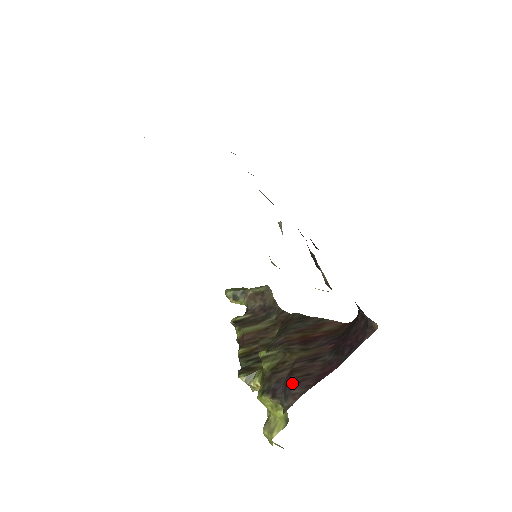
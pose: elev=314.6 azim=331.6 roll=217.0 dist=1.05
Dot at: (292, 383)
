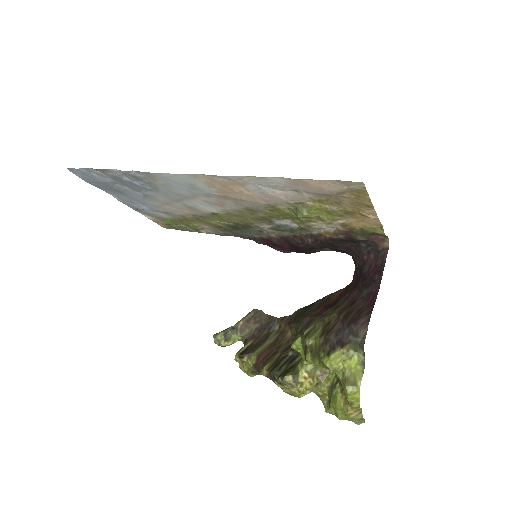
Dot at: (353, 320)
